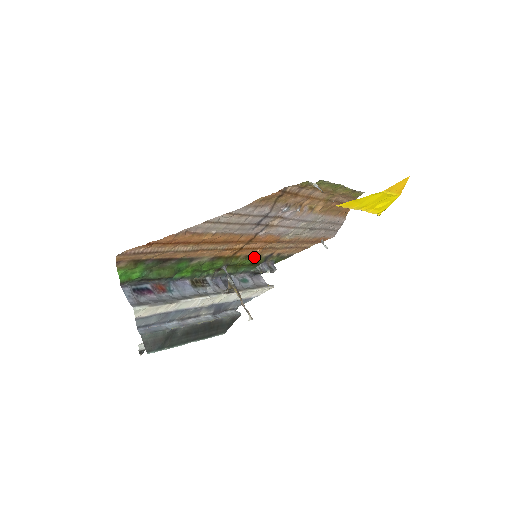
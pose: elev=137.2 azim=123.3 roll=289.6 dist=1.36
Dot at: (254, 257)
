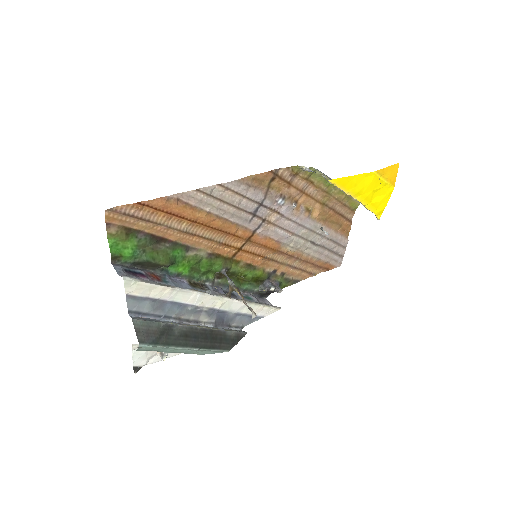
Dot at: (256, 269)
